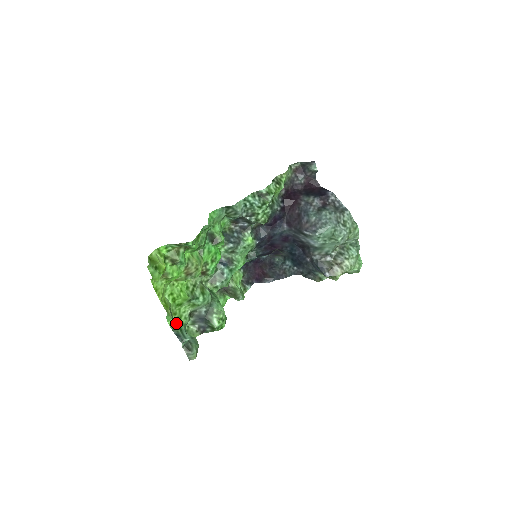
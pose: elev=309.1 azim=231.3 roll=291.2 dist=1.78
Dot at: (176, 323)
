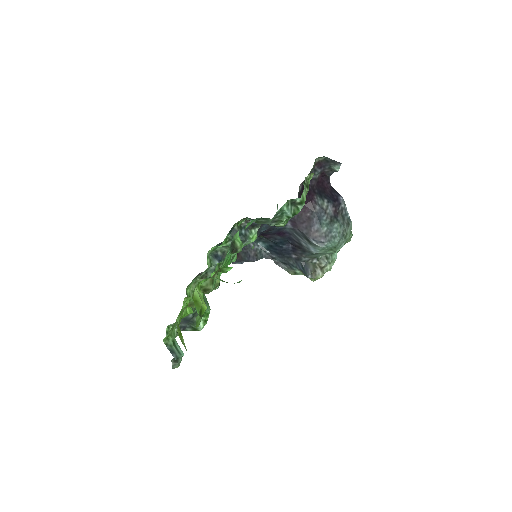
Dot at: (169, 336)
